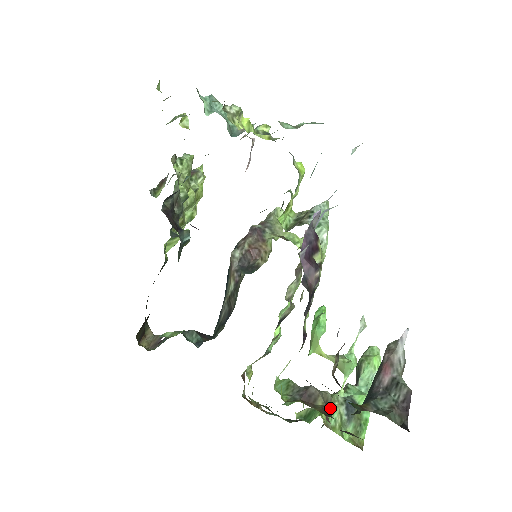
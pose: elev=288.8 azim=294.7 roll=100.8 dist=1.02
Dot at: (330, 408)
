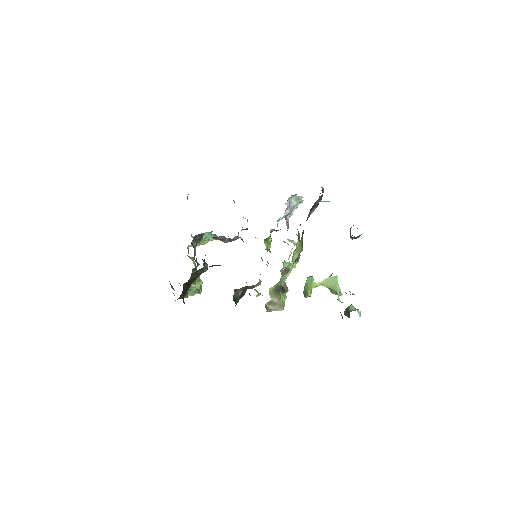
Dot at: occluded
